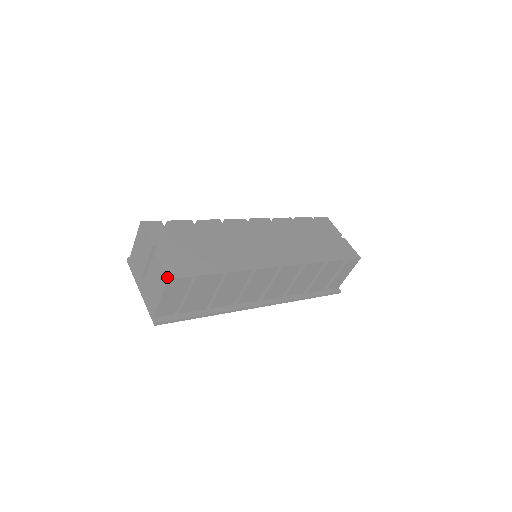
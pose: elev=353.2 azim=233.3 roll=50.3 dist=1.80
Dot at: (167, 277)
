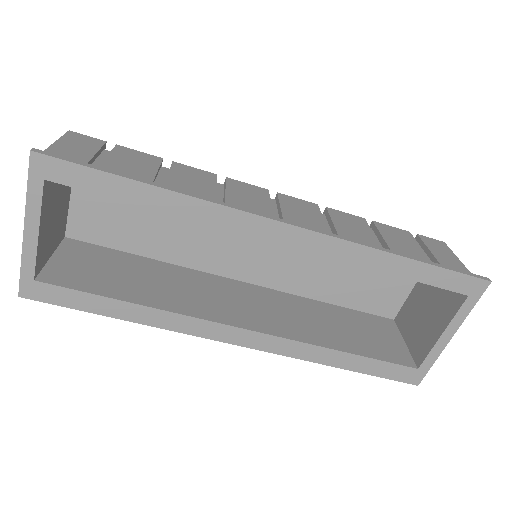
Dot at: occluded
